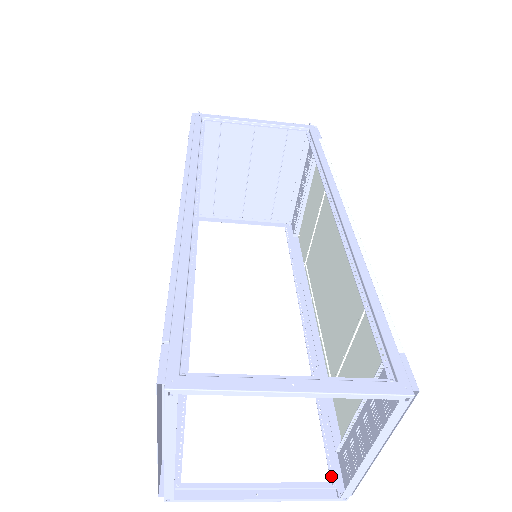
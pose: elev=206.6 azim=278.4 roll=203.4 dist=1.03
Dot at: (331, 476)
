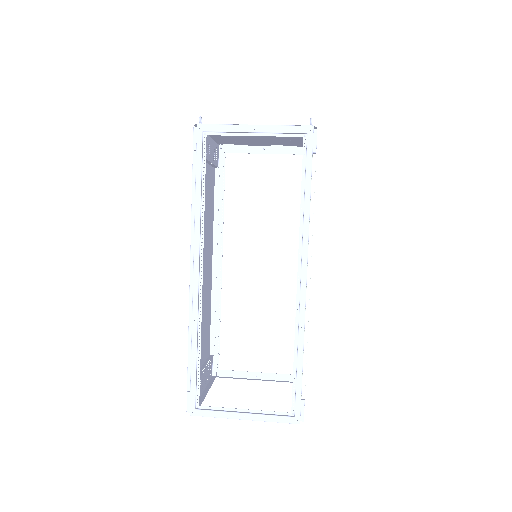
Dot at: occluded
